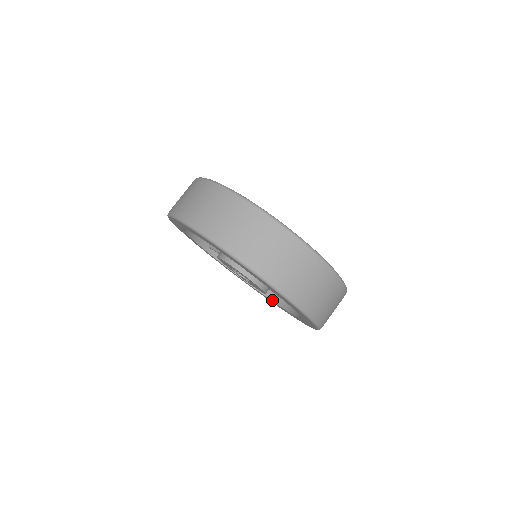
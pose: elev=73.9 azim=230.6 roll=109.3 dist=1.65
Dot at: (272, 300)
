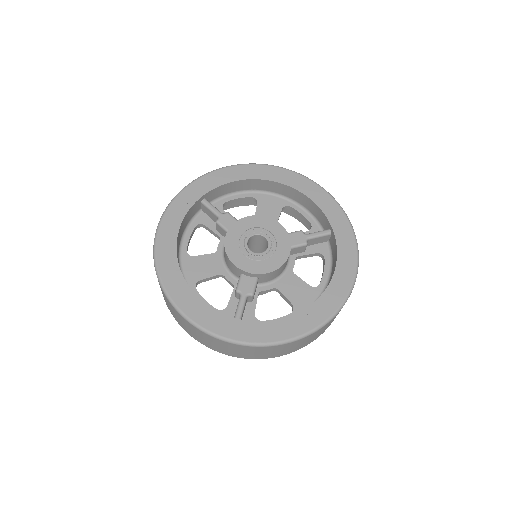
Dot at: (331, 279)
